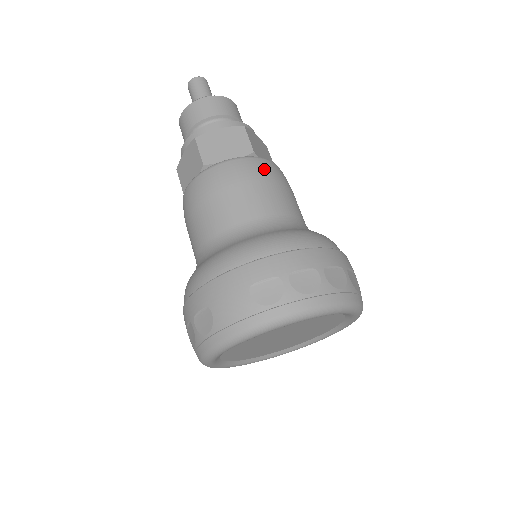
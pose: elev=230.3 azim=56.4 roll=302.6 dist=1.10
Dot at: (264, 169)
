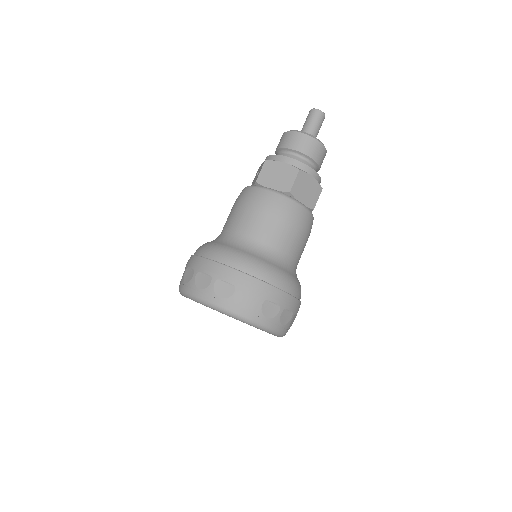
Dot at: (311, 227)
